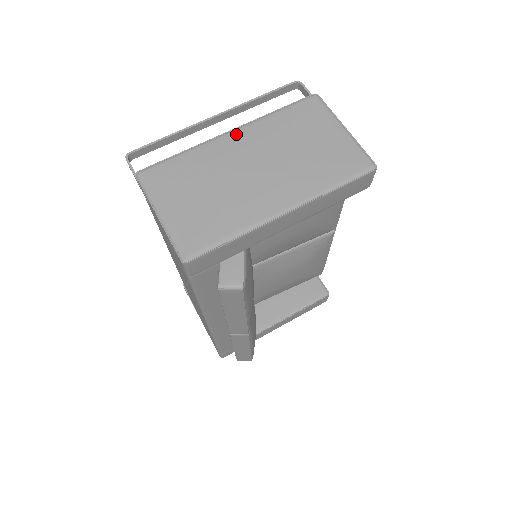
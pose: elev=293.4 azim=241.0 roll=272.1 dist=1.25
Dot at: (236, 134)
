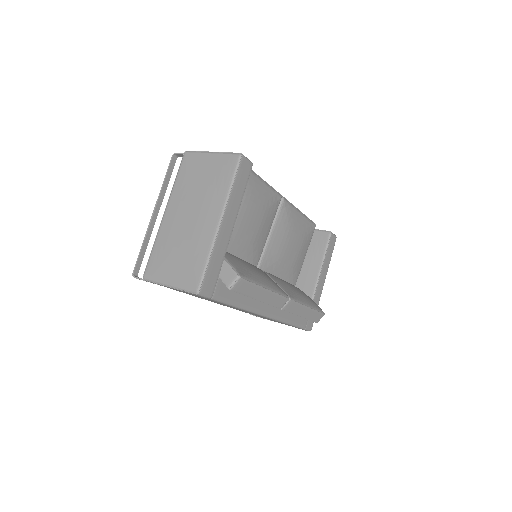
Dot at: (167, 212)
